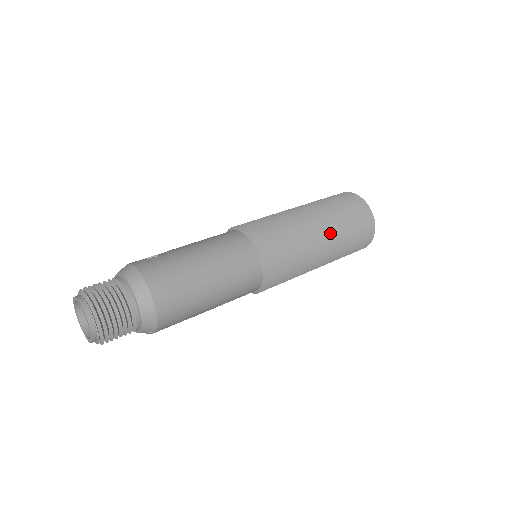
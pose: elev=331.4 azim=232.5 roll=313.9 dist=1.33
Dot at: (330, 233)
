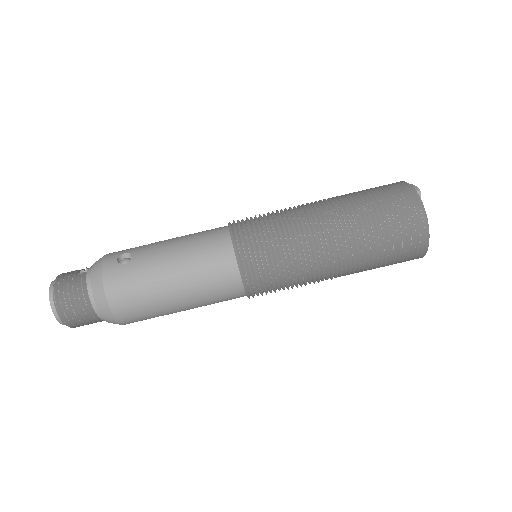
Dot at: (349, 257)
